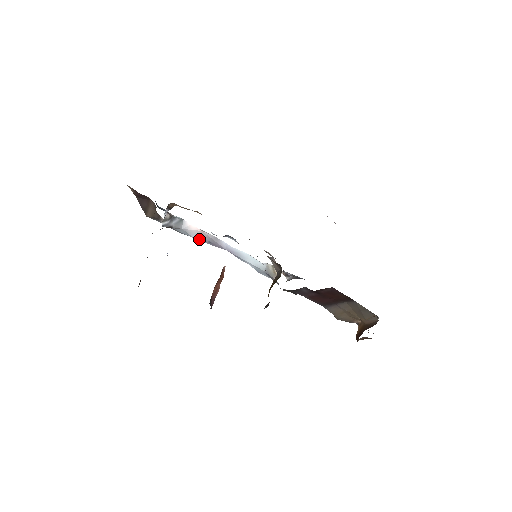
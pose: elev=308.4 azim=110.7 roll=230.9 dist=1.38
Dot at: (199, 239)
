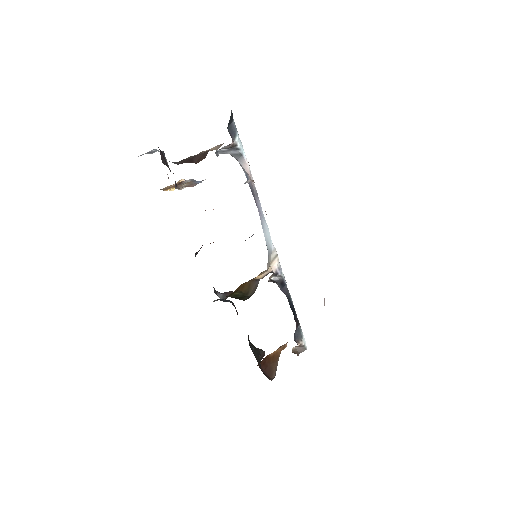
Dot at: (247, 177)
